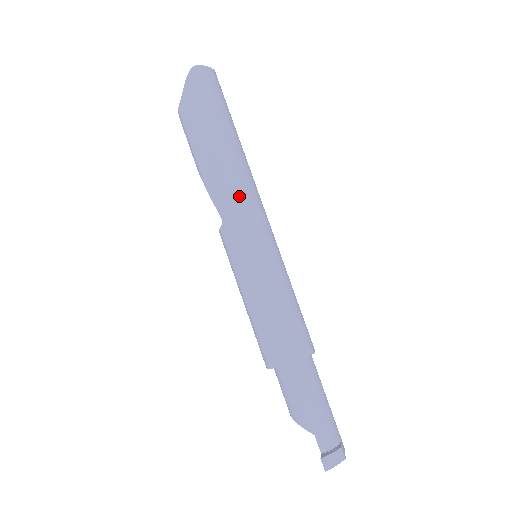
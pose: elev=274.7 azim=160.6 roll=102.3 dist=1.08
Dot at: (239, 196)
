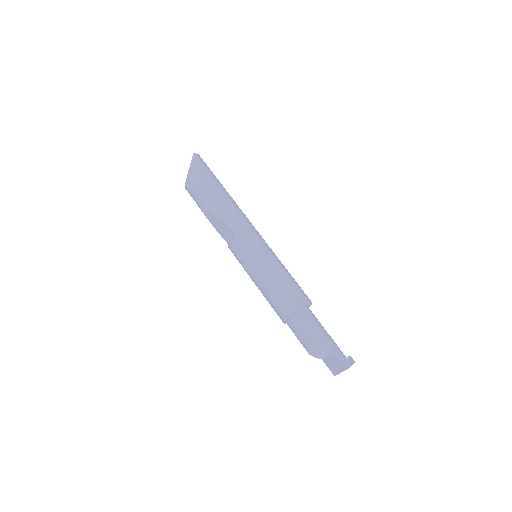
Dot at: (242, 217)
